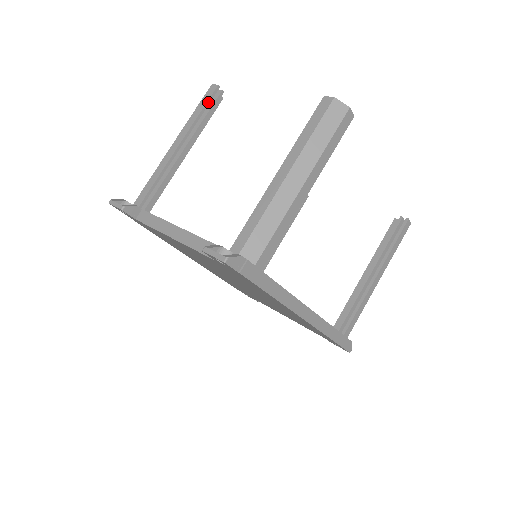
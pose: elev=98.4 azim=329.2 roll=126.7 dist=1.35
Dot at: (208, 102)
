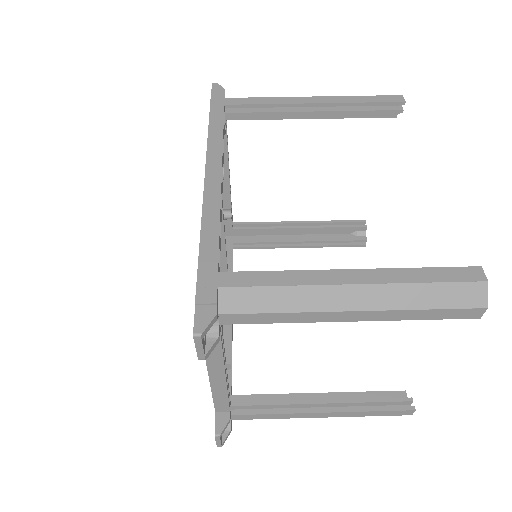
Dot at: (347, 221)
